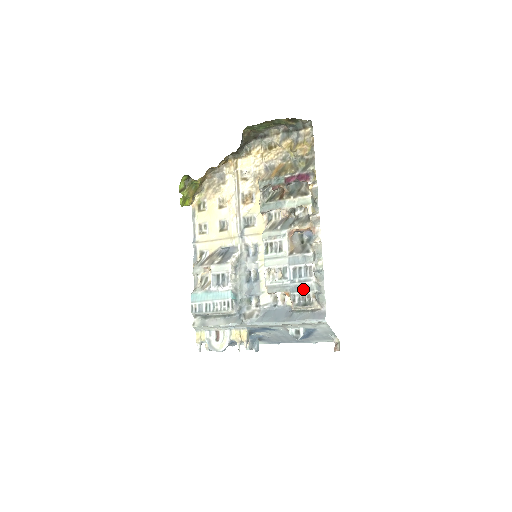
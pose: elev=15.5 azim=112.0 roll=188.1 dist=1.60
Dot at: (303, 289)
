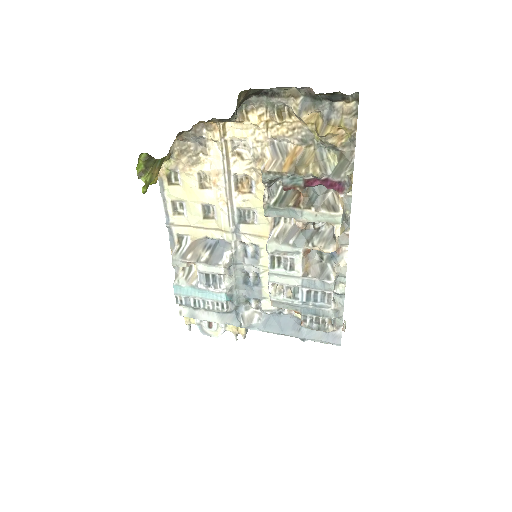
Dot at: (317, 314)
